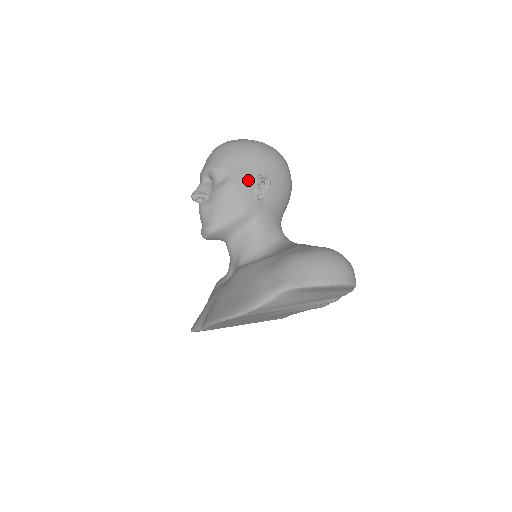
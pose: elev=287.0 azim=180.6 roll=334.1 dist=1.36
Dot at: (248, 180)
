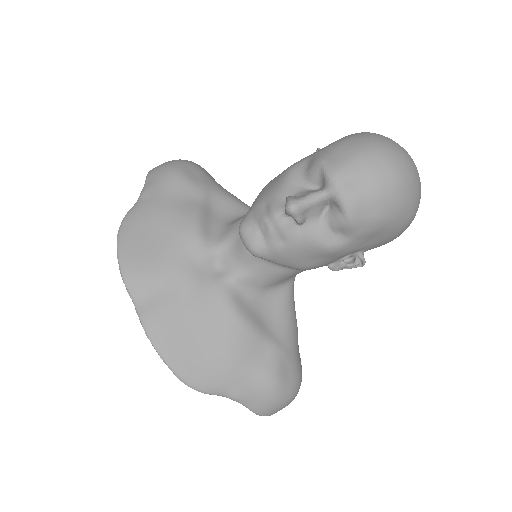
Dot at: (350, 253)
